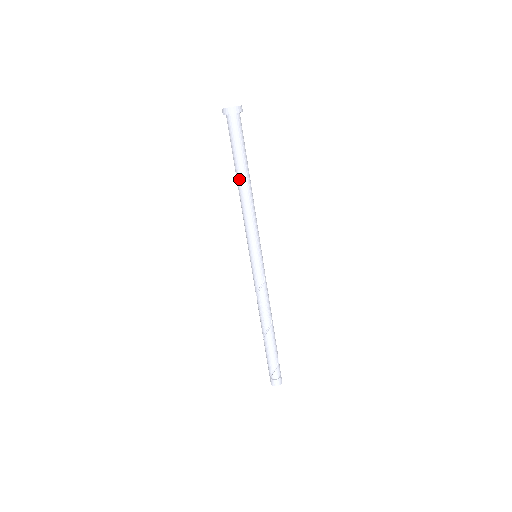
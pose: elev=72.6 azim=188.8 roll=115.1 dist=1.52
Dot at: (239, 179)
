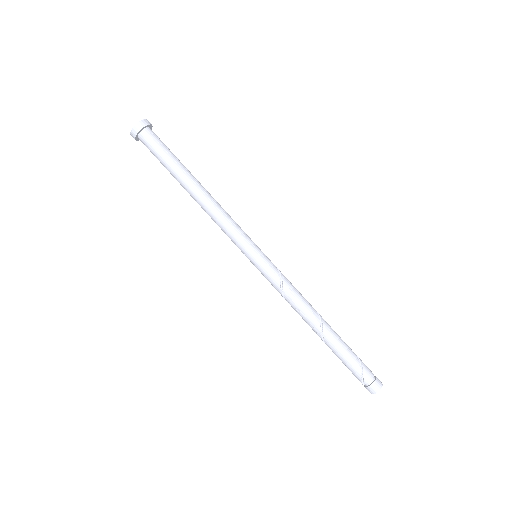
Dot at: (187, 188)
